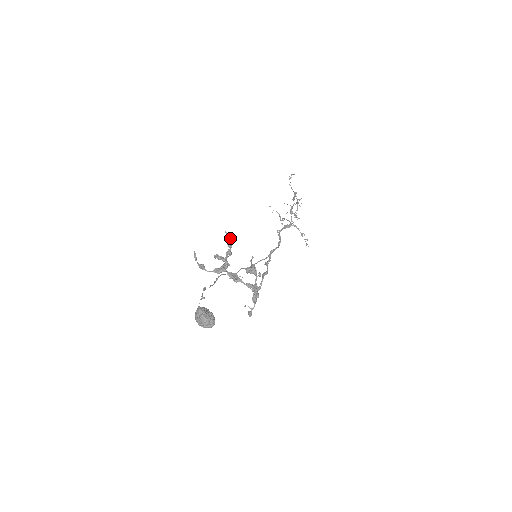
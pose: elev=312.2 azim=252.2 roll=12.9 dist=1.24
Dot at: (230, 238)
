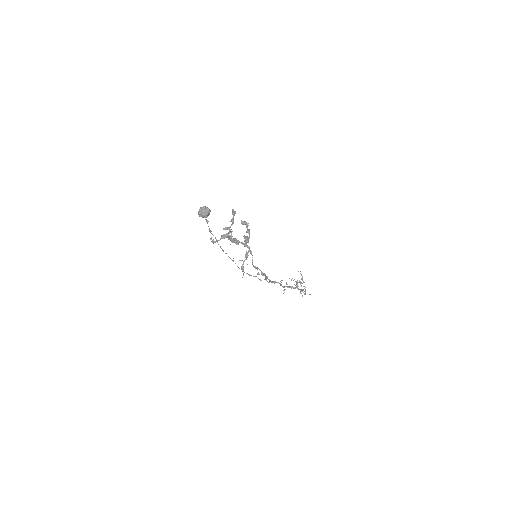
Dot at: (234, 211)
